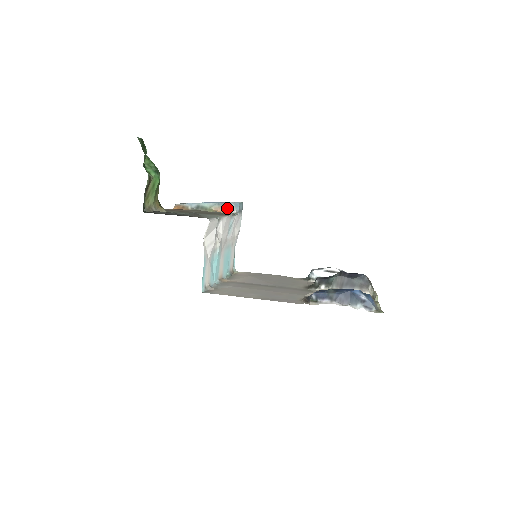
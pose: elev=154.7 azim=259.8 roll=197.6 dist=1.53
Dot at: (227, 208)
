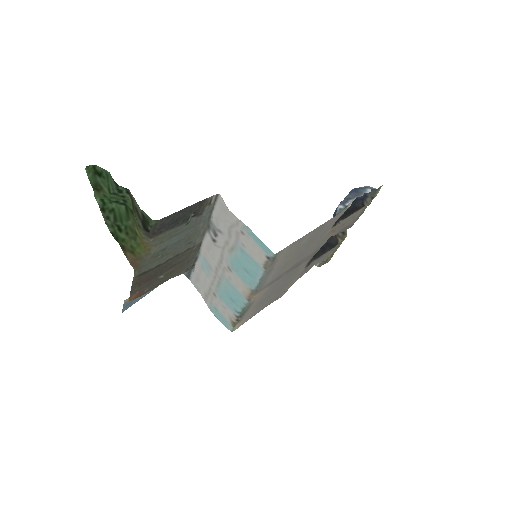
Dot at: occluded
